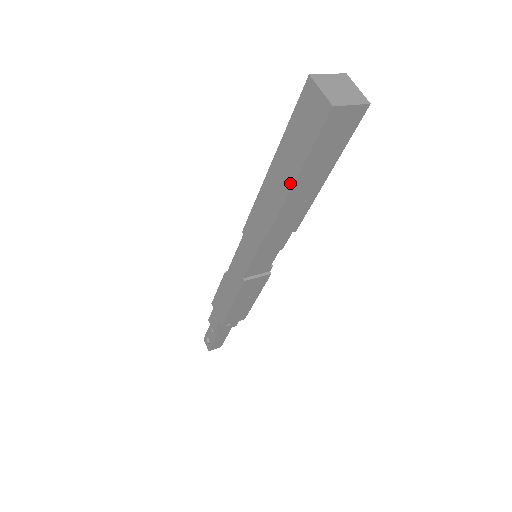
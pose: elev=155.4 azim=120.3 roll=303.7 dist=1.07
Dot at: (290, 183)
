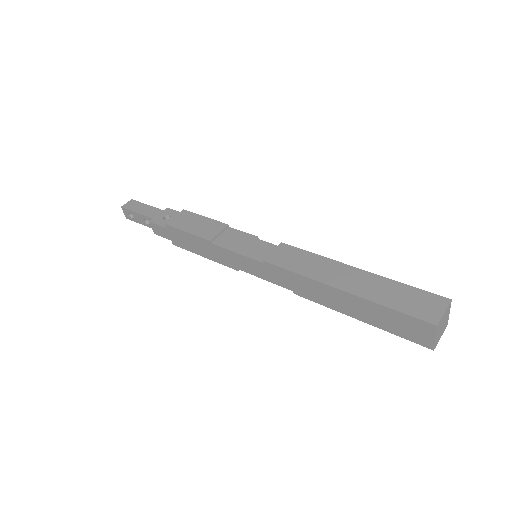
Dot at: (353, 316)
